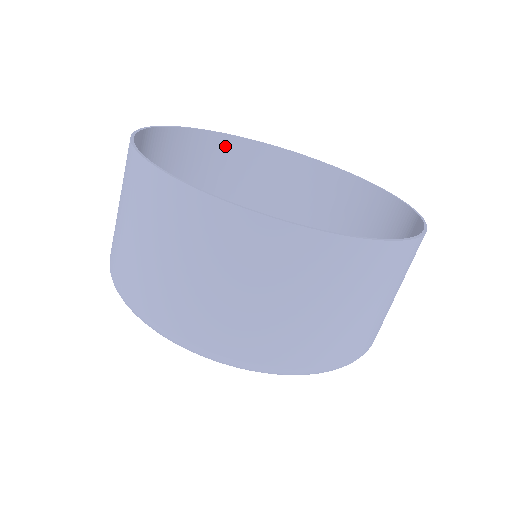
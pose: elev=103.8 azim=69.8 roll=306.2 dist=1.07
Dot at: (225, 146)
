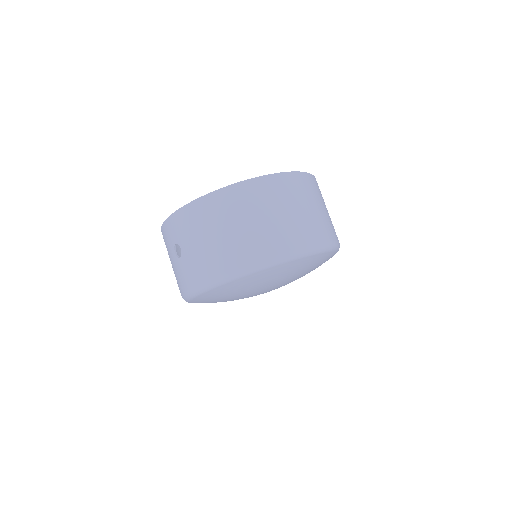
Dot at: occluded
